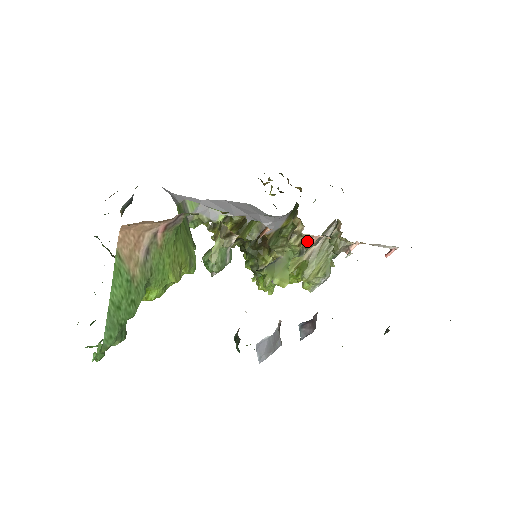
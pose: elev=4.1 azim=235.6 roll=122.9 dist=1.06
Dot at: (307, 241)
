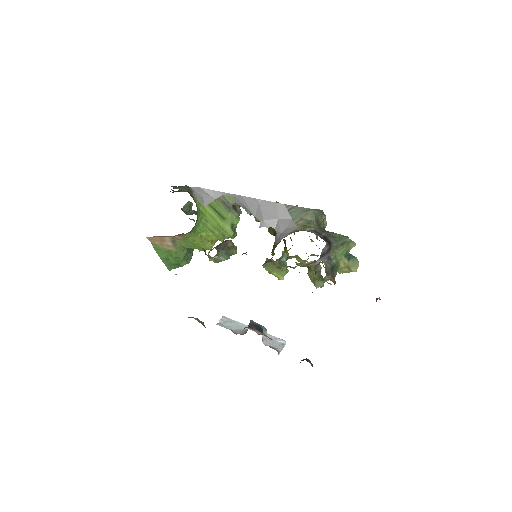
Dot at: (283, 268)
